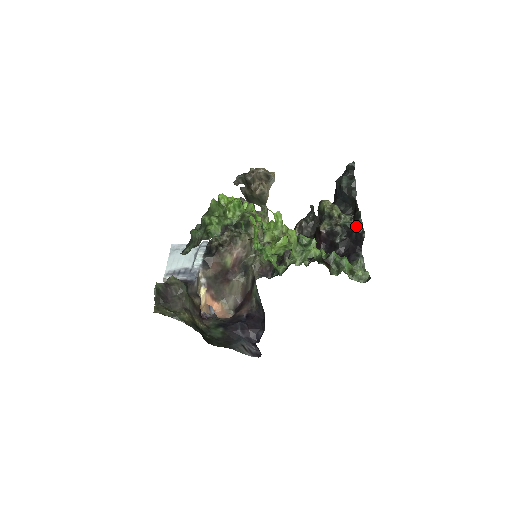
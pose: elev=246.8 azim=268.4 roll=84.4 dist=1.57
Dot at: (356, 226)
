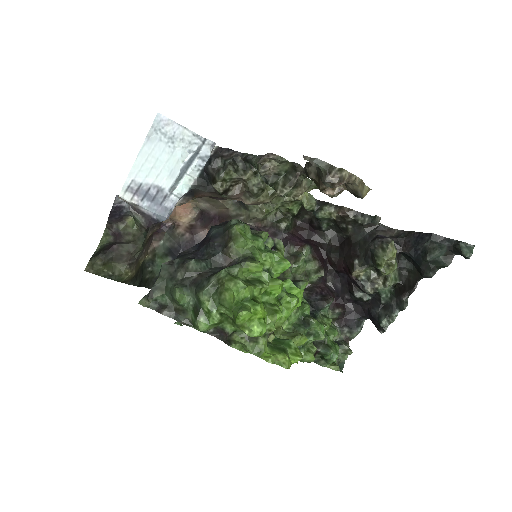
Dot at: (387, 311)
